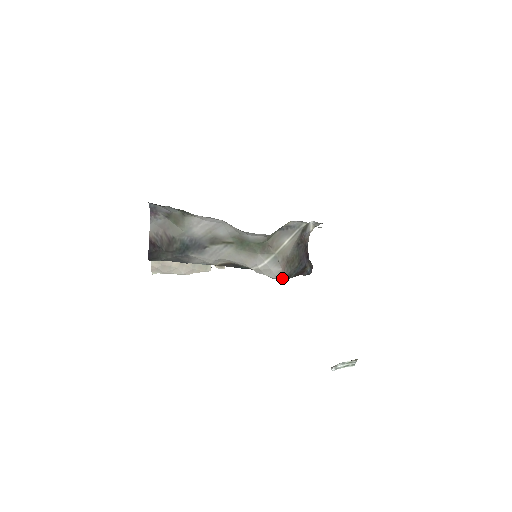
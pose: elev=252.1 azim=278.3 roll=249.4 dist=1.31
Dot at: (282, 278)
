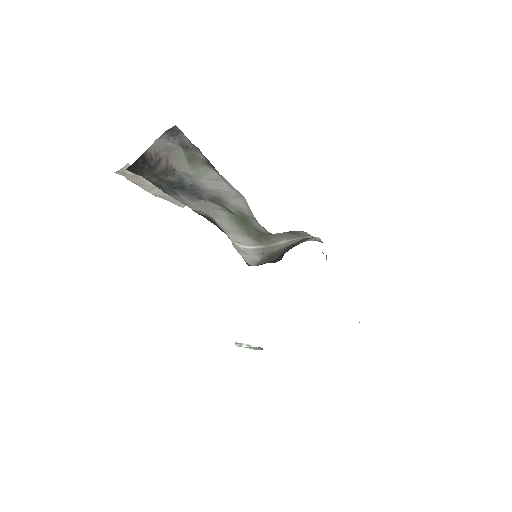
Dot at: (254, 265)
